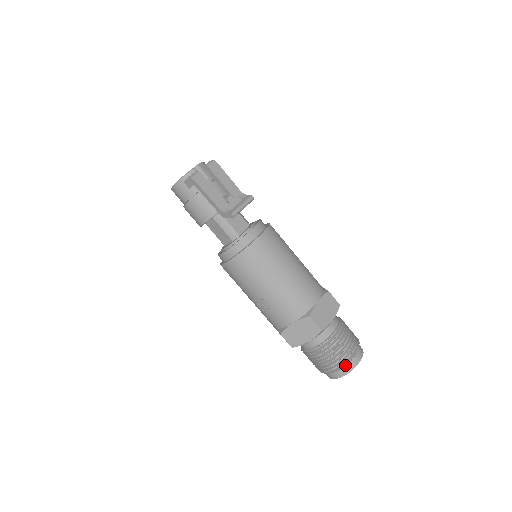
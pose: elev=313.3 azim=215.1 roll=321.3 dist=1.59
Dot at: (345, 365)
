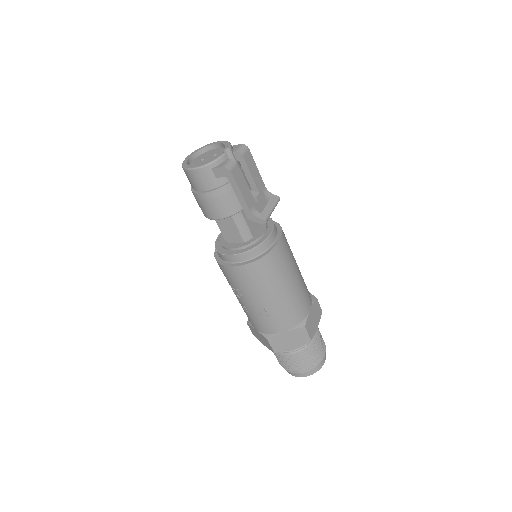
Dot at: (314, 367)
